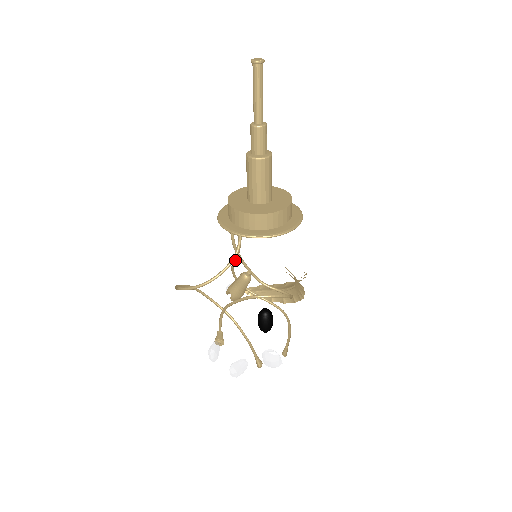
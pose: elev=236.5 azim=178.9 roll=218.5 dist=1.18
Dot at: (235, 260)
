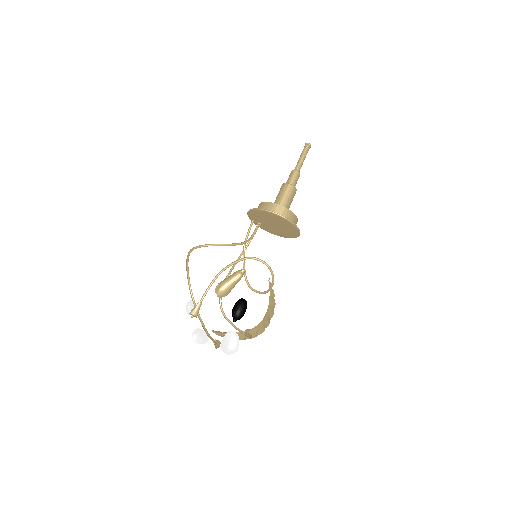
Dot at: (235, 264)
